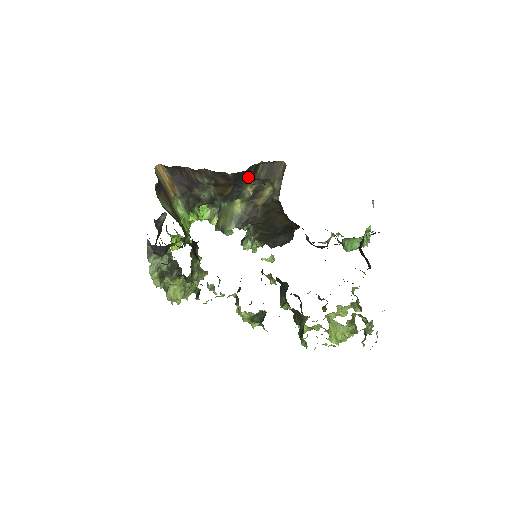
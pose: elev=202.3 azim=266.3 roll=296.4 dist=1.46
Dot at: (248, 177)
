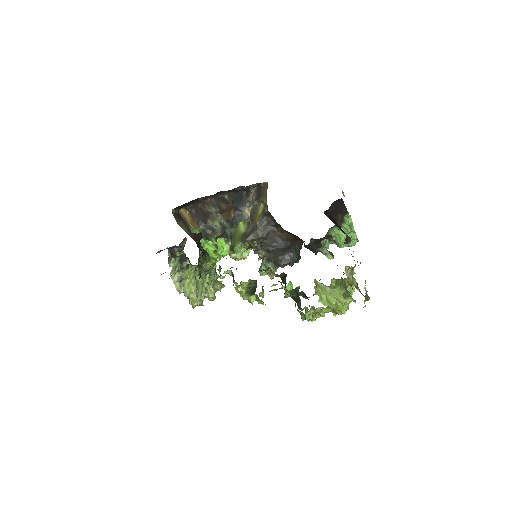
Dot at: (243, 200)
